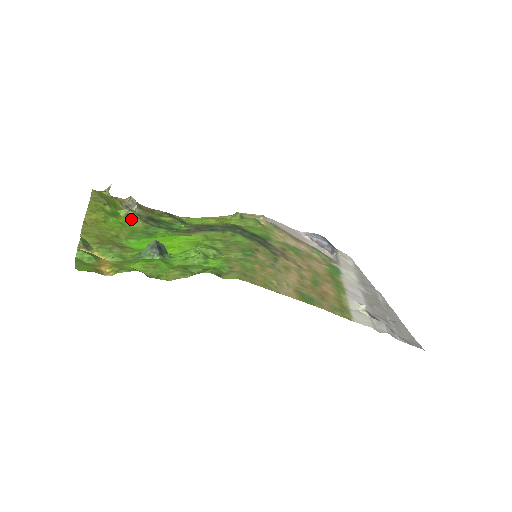
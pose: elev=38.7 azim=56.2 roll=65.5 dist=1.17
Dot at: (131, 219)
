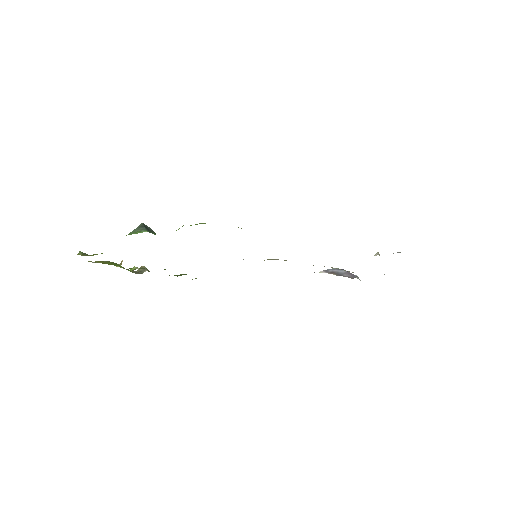
Dot at: occluded
